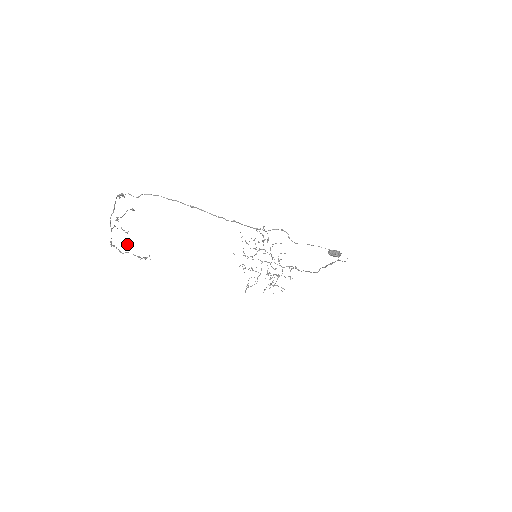
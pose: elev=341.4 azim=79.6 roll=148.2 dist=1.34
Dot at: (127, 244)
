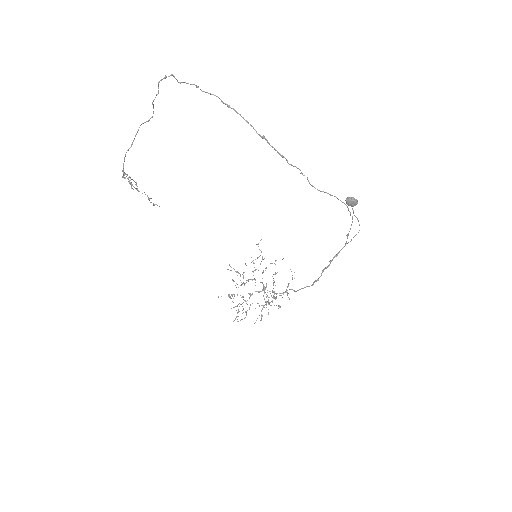
Dot at: occluded
